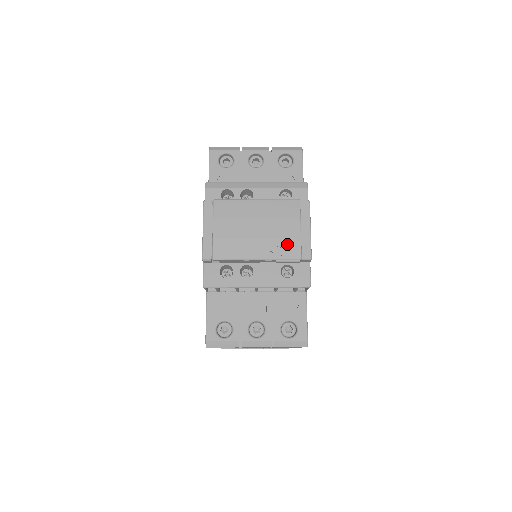
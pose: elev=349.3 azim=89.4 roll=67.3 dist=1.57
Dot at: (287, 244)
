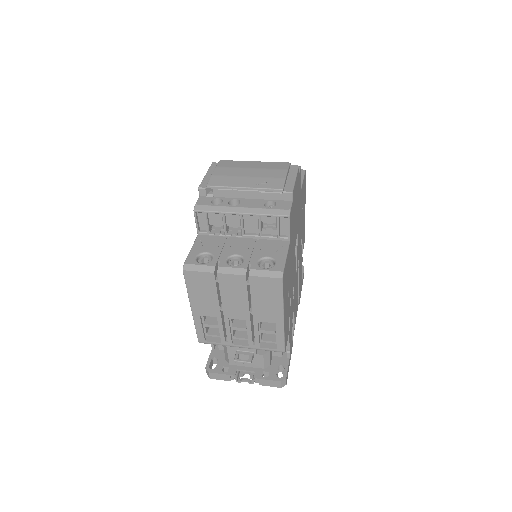
Dot at: (272, 181)
